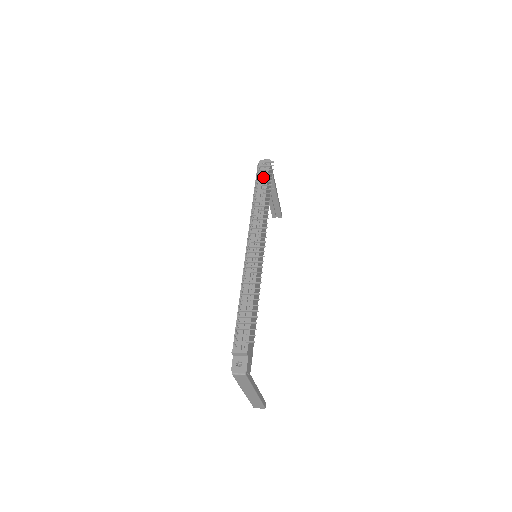
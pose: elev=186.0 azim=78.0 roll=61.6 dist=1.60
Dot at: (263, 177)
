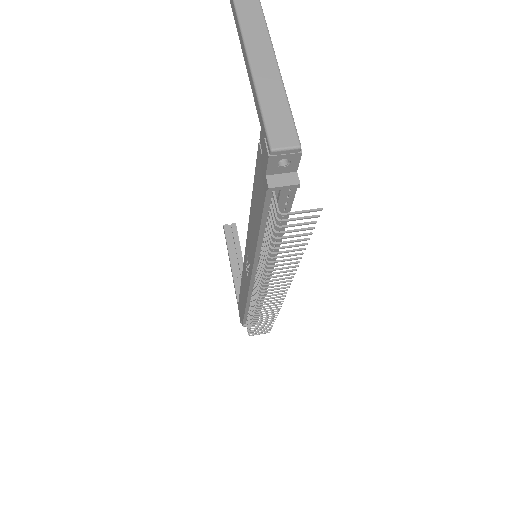
Dot at: occluded
